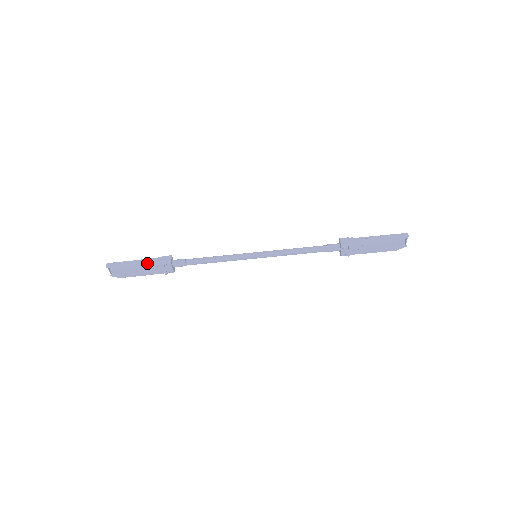
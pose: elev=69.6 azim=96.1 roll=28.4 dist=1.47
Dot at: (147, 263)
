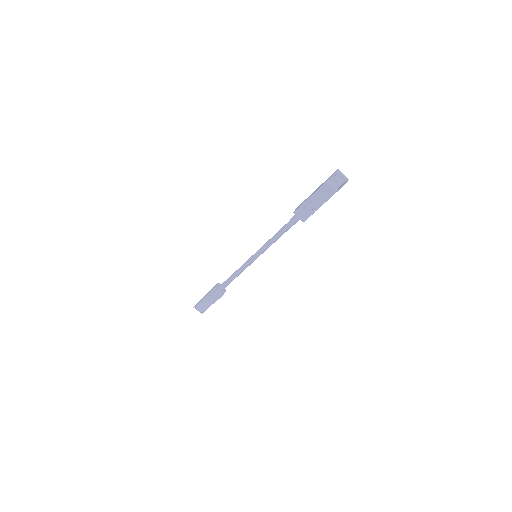
Dot at: (207, 294)
